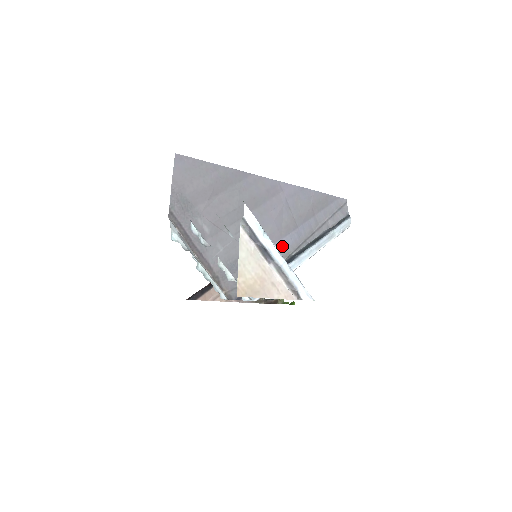
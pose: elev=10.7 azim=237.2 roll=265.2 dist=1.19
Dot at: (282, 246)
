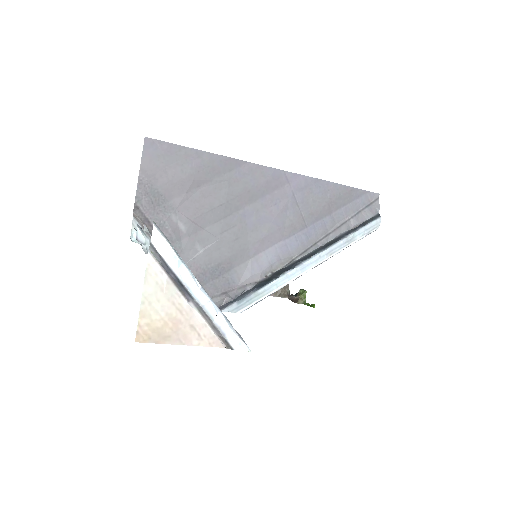
Dot at: (283, 249)
